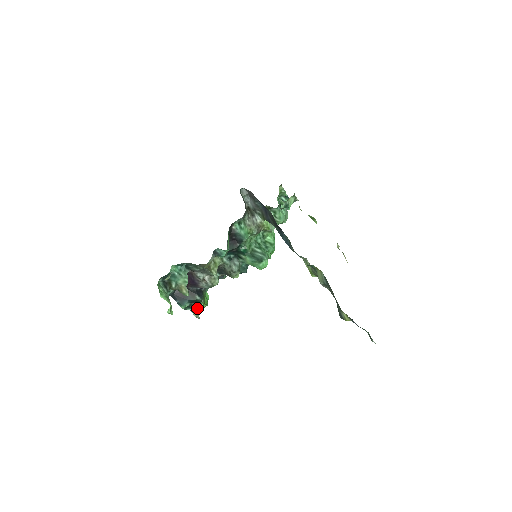
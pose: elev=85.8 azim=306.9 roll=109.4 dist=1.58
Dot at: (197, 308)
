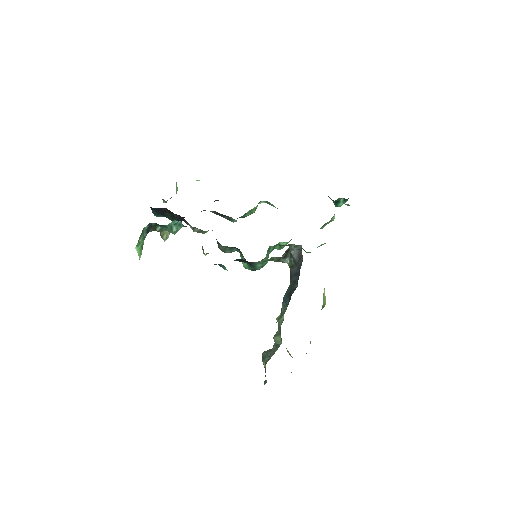
Dot at: occluded
